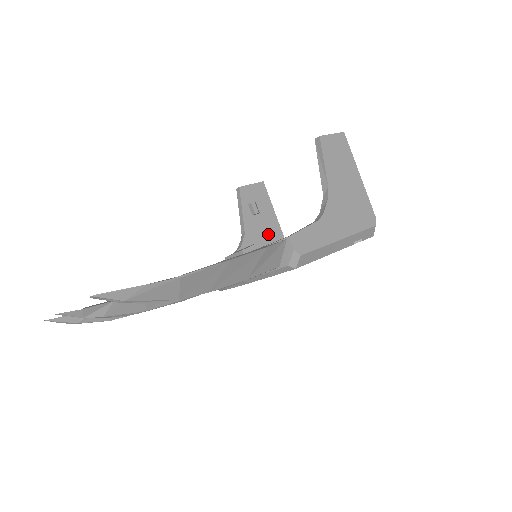
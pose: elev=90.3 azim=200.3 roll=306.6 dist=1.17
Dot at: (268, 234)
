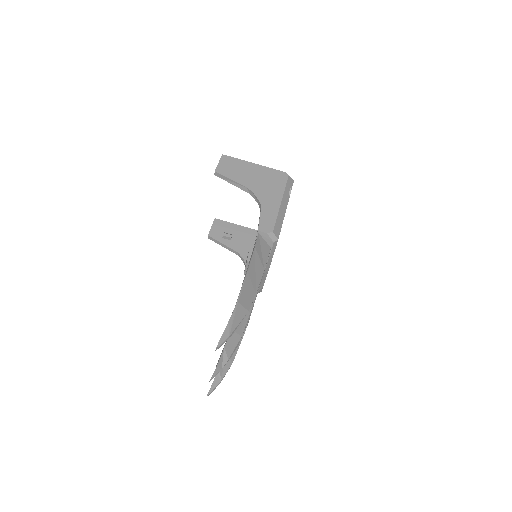
Dot at: (249, 239)
